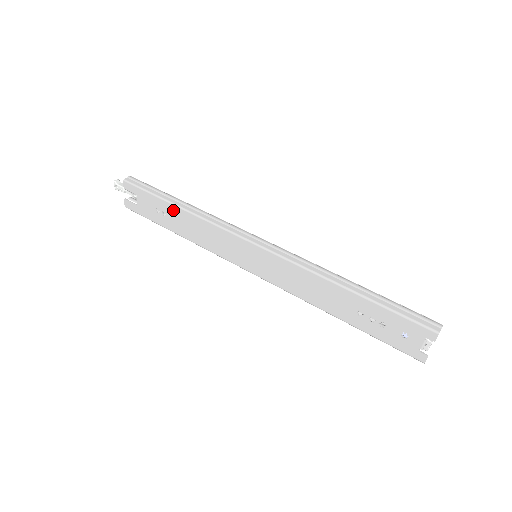
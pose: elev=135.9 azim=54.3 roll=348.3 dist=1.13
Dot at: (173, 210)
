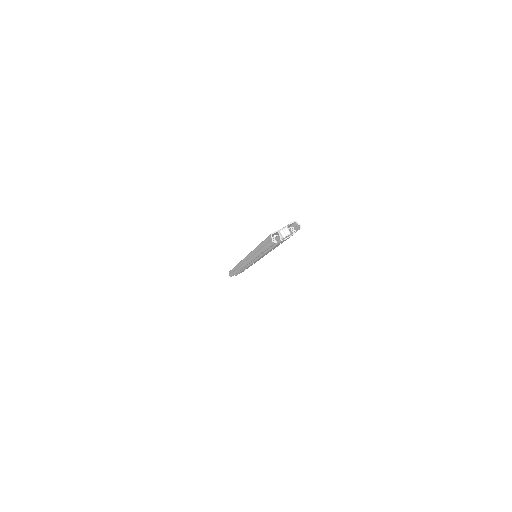
Dot at: occluded
